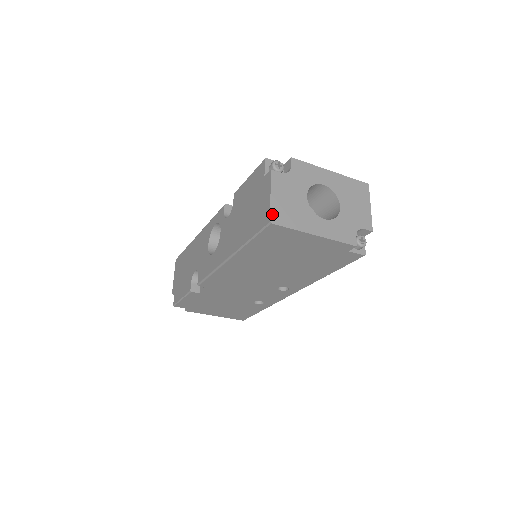
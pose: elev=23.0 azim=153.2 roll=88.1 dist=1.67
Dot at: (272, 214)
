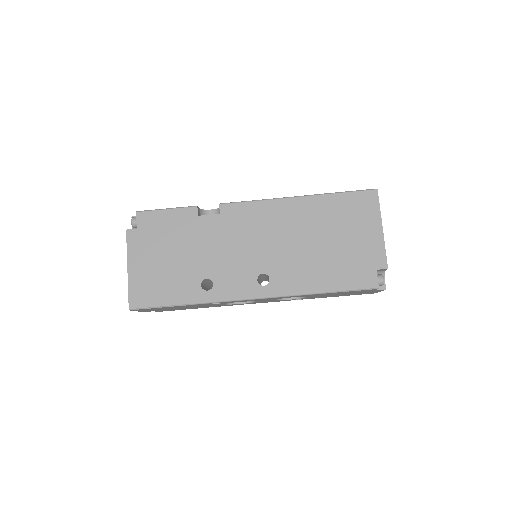
Dot at: occluded
